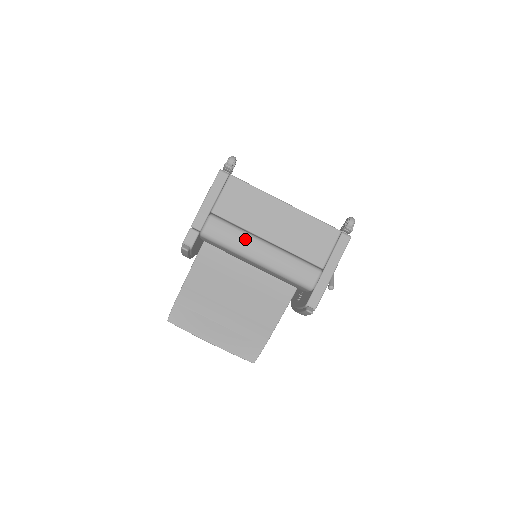
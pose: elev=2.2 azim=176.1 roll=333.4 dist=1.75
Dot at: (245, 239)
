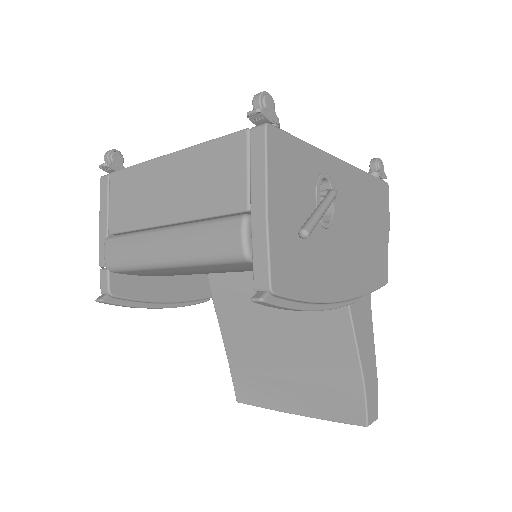
Dot at: (141, 242)
